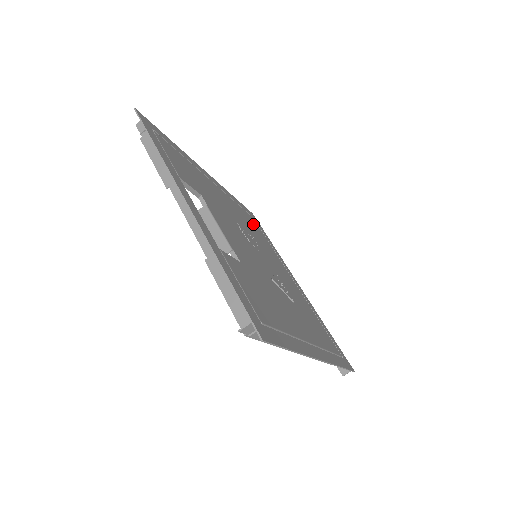
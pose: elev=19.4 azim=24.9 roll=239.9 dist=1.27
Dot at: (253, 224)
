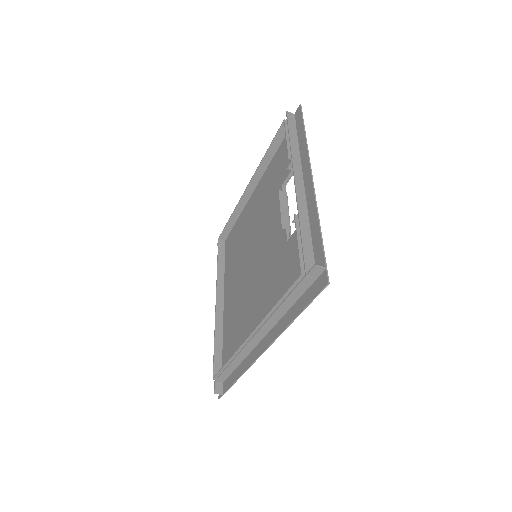
Dot at: occluded
